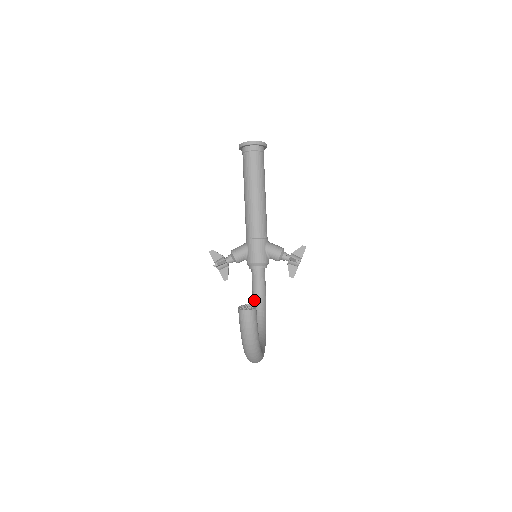
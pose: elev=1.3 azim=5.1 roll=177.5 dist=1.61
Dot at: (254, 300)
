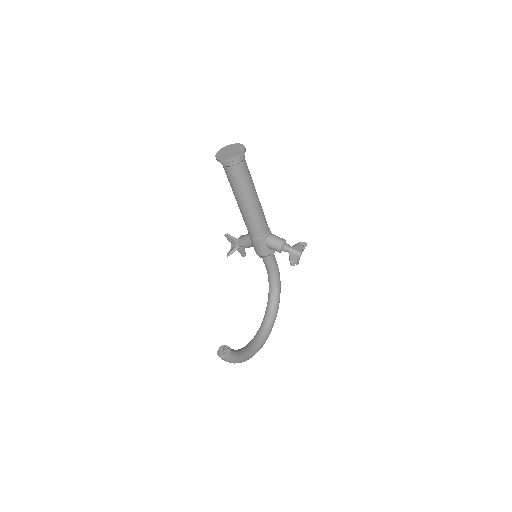
Dot at: (268, 277)
